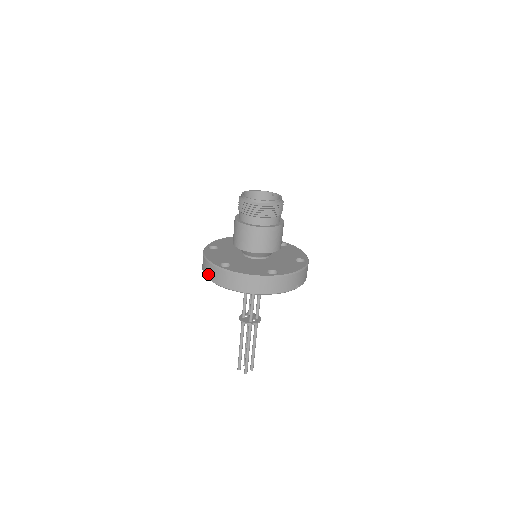
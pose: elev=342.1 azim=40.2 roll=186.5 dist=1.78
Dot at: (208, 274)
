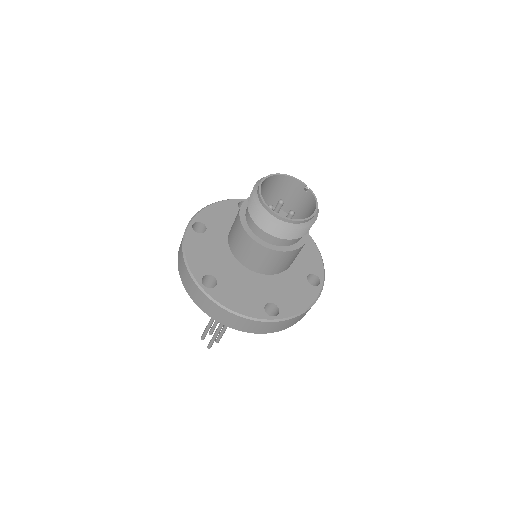
Dot at: (183, 279)
